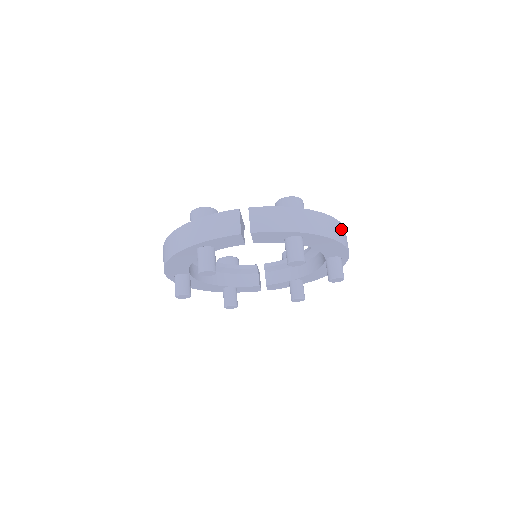
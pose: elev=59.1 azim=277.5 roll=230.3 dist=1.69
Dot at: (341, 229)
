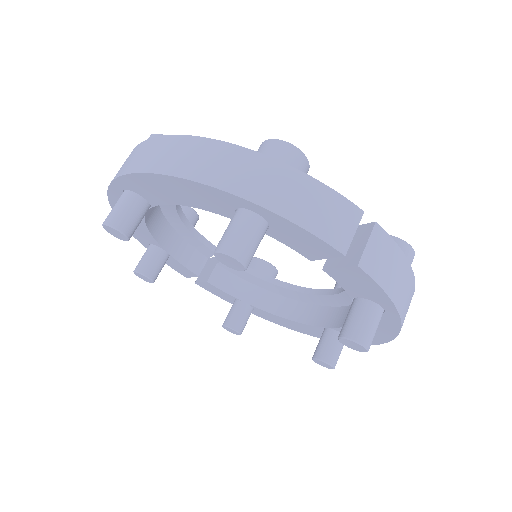
Dot at: occluded
